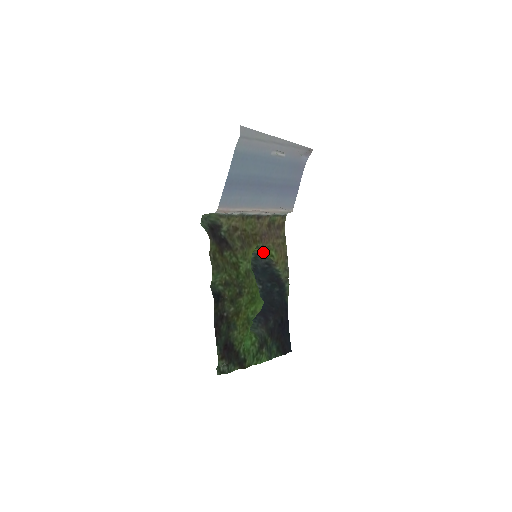
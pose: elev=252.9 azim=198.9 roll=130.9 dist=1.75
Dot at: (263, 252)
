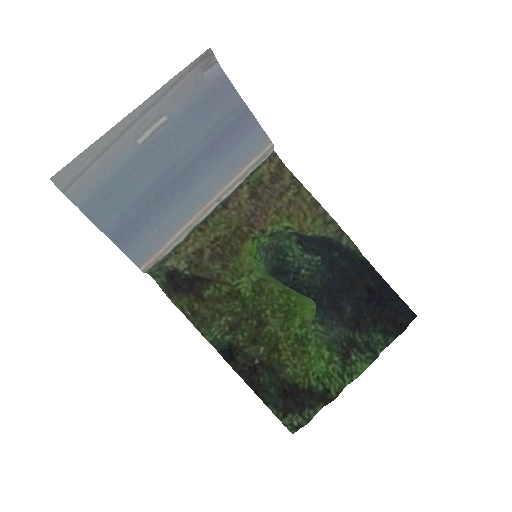
Dot at: occluded
